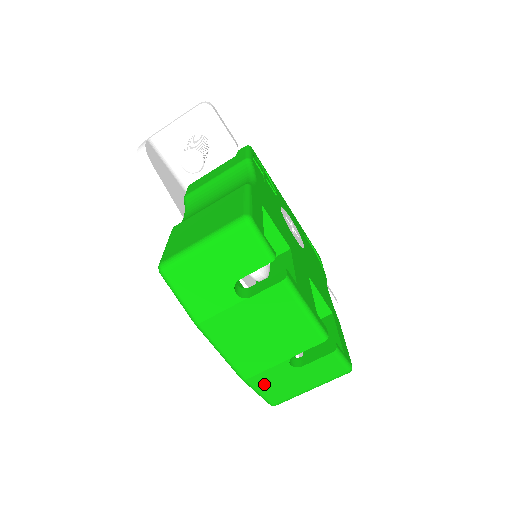
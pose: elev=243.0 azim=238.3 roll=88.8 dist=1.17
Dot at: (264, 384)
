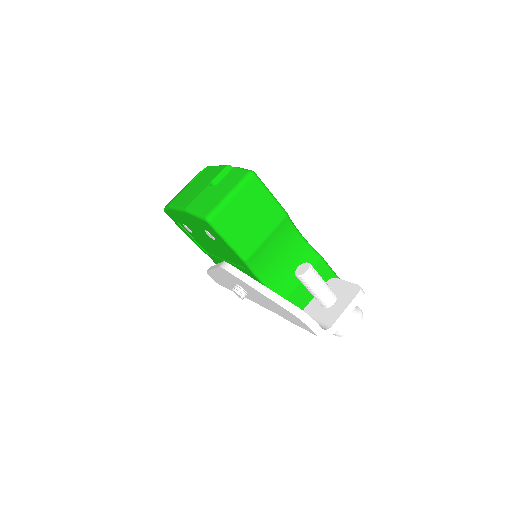
Dot at: (198, 205)
